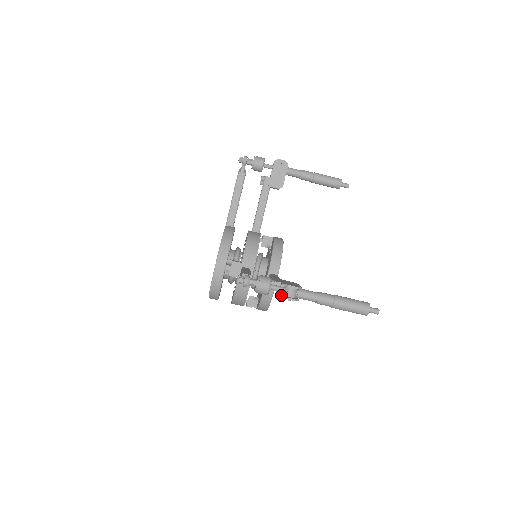
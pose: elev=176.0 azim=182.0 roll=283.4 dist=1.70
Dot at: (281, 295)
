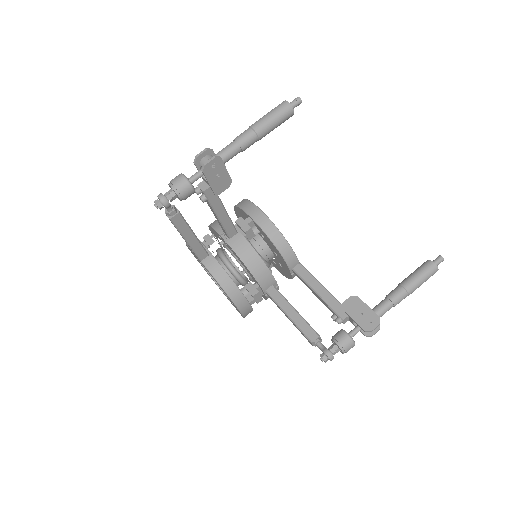
Dot at: occluded
